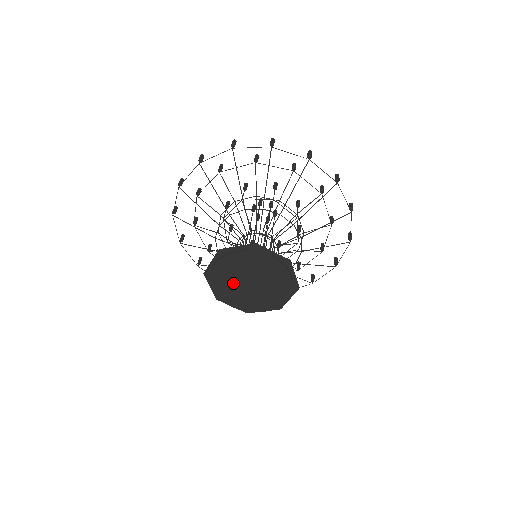
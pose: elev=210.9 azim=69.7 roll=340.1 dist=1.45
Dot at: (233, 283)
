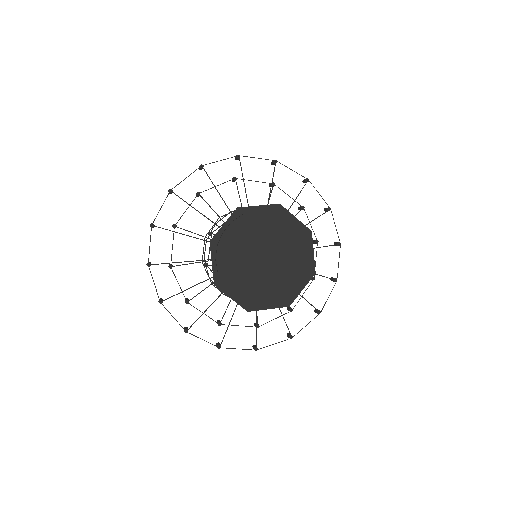
Dot at: (252, 241)
